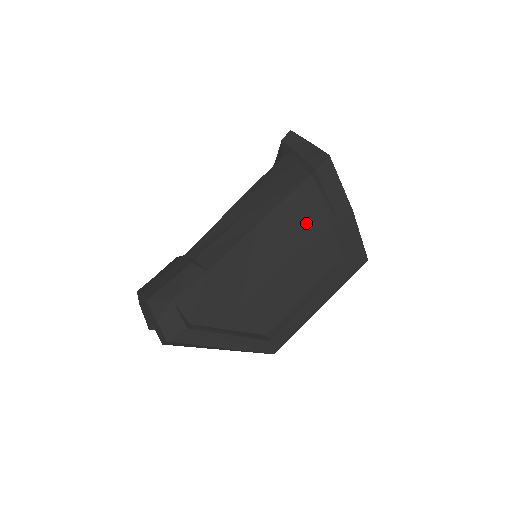
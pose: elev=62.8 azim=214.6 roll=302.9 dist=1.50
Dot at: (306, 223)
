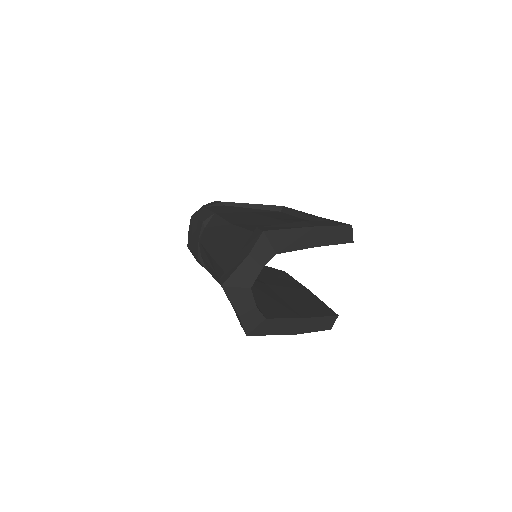
Dot at: occluded
